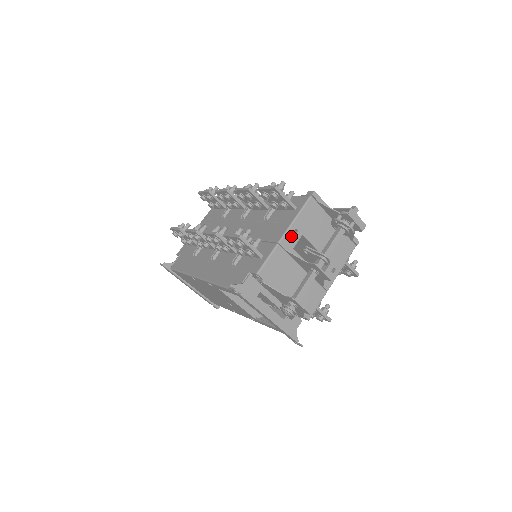
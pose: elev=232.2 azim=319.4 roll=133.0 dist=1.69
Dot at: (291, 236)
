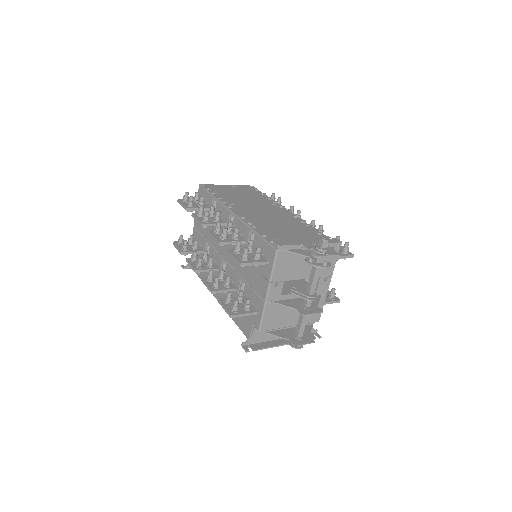
Dot at: (274, 290)
